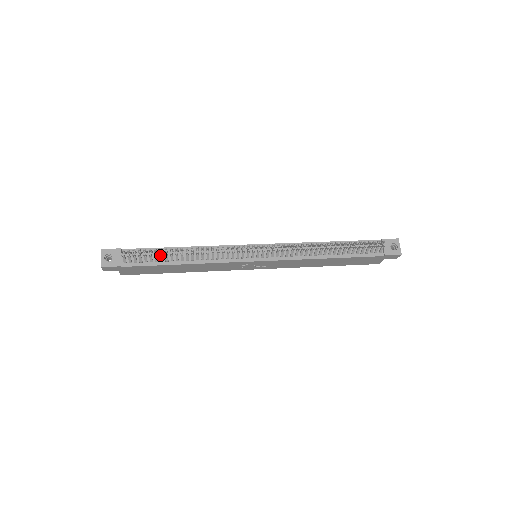
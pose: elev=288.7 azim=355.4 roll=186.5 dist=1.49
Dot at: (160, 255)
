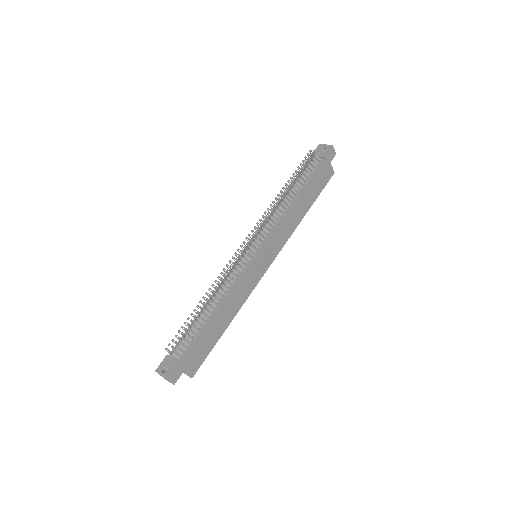
Dot at: occluded
